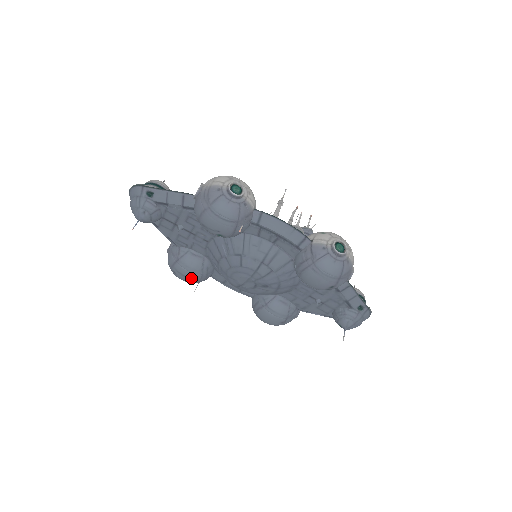
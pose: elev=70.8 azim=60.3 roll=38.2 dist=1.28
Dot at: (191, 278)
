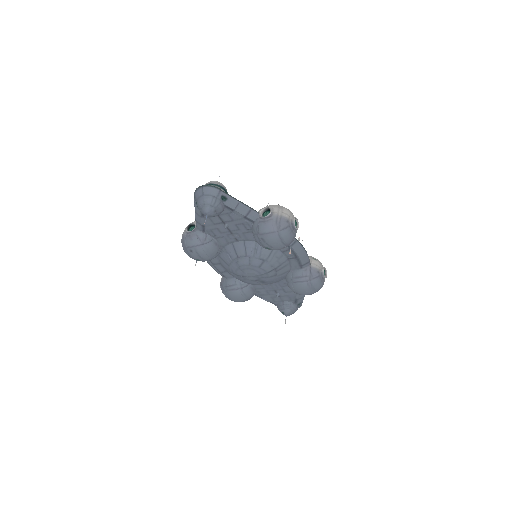
Dot at: (203, 259)
